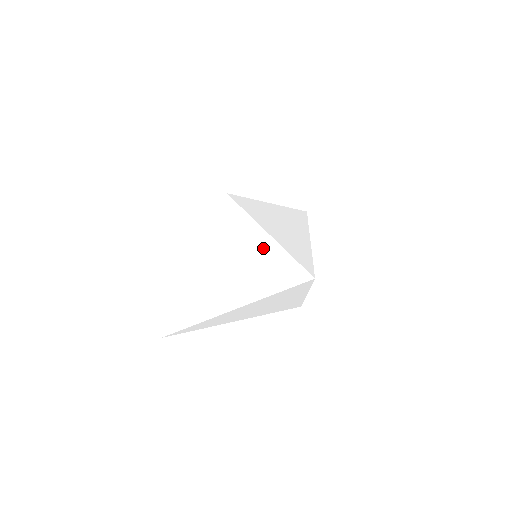
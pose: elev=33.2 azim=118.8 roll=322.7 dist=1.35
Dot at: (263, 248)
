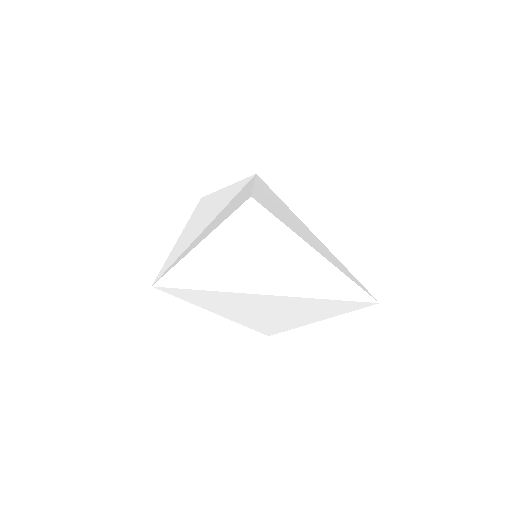
Dot at: (320, 244)
